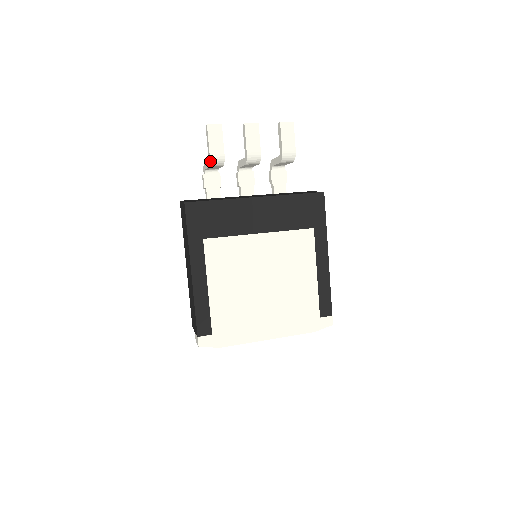
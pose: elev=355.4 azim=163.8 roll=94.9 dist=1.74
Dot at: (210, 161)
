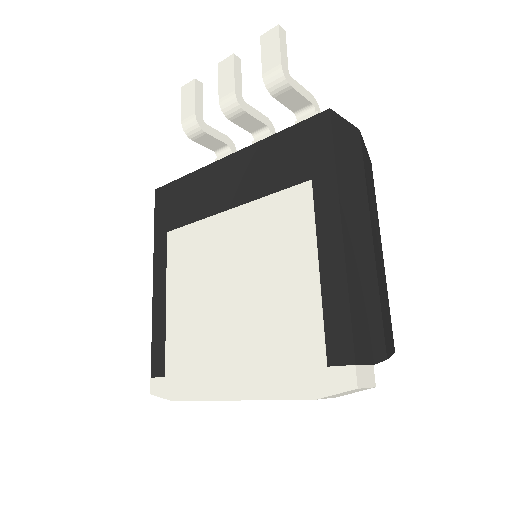
Dot at: (184, 130)
